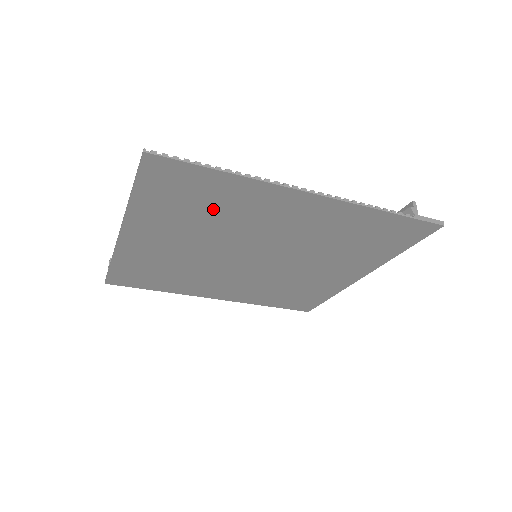
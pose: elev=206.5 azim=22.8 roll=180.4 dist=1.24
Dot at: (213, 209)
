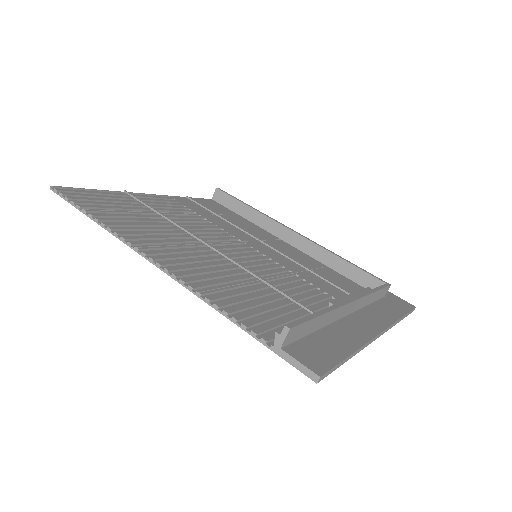
Dot at: occluded
